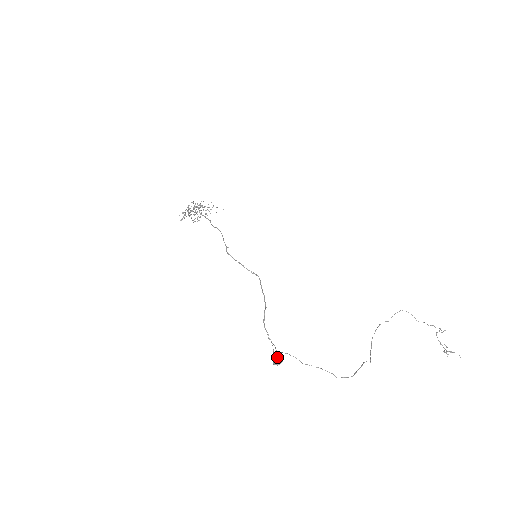
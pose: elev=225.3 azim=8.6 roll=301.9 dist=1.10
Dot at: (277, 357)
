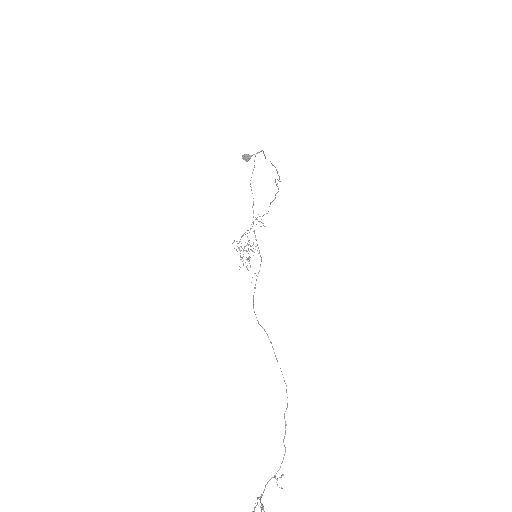
Dot at: (250, 156)
